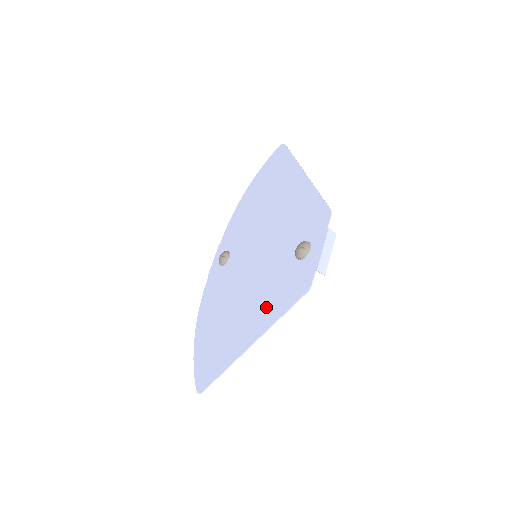
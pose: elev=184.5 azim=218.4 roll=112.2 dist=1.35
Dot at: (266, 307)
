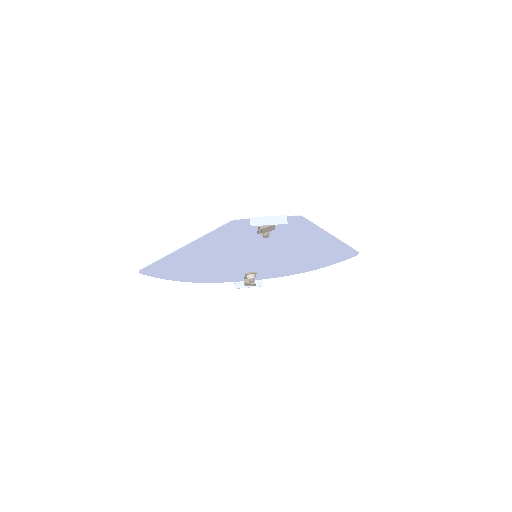
Dot at: (214, 242)
